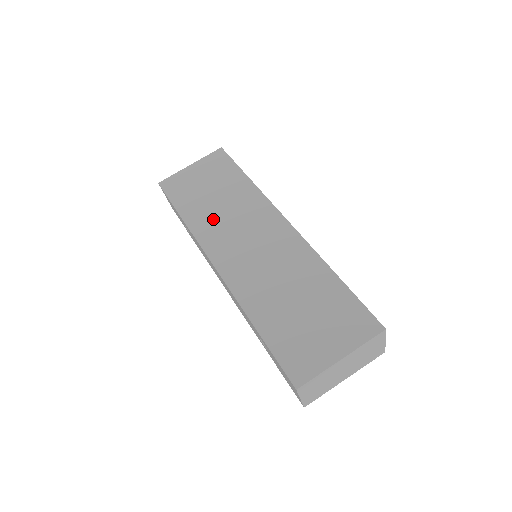
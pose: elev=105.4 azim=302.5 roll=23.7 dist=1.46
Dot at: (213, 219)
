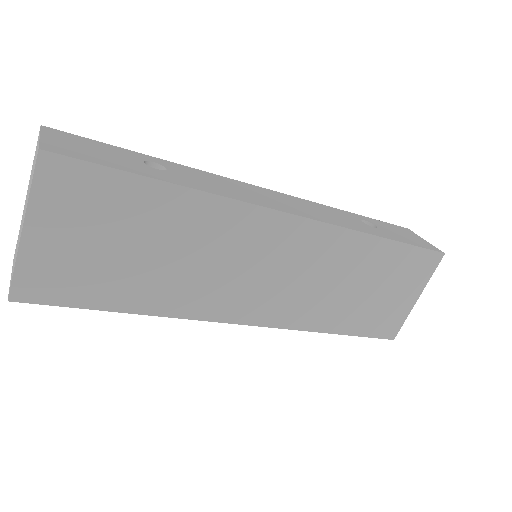
Dot at: (187, 283)
